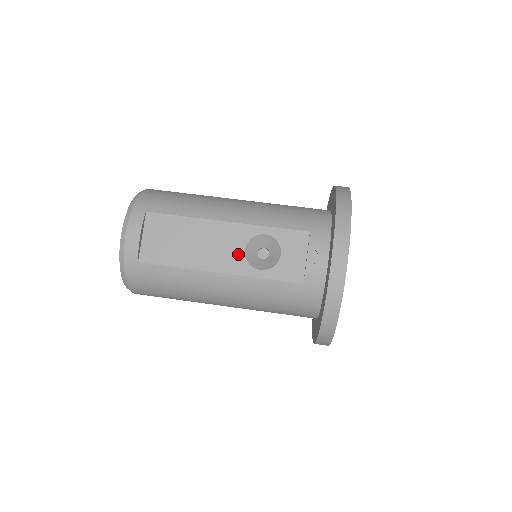
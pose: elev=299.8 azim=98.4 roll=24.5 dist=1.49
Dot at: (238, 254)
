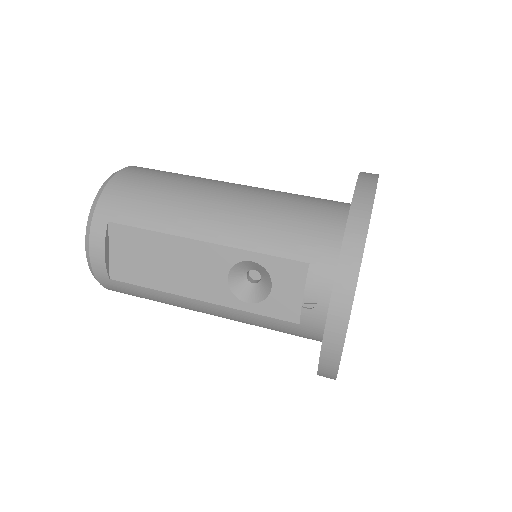
Dot at: (220, 282)
